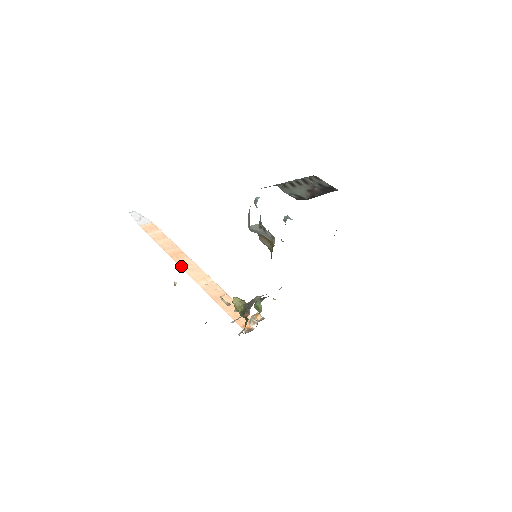
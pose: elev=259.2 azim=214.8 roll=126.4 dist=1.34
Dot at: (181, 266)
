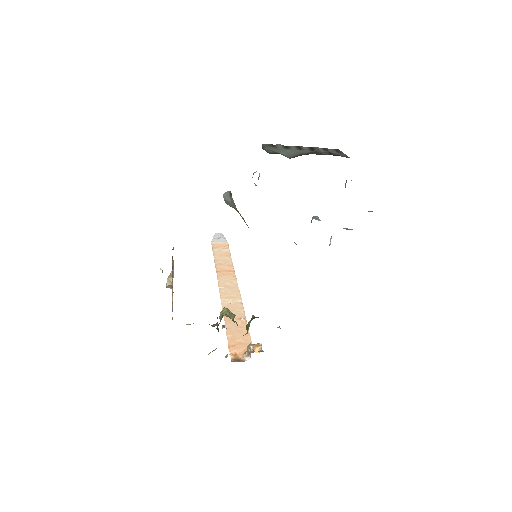
Dot at: (219, 281)
